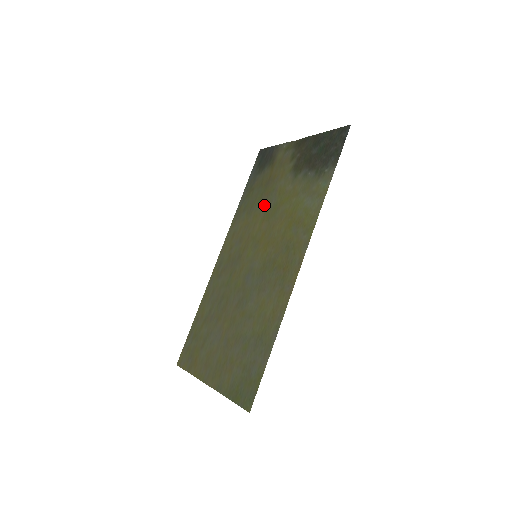
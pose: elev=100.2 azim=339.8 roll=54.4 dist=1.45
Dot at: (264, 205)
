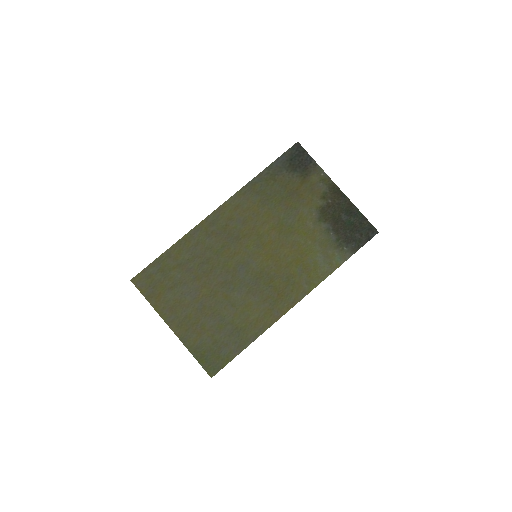
Dot at: (281, 213)
